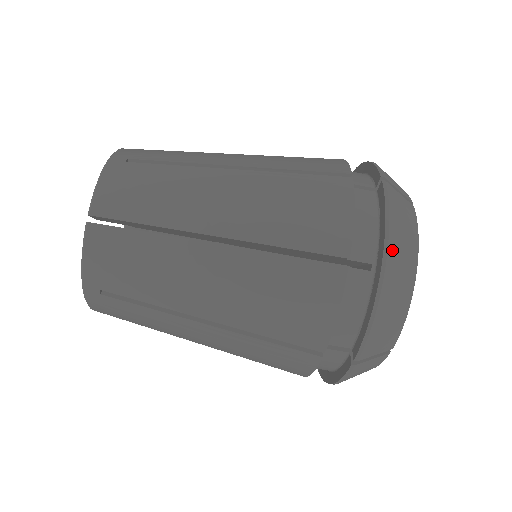
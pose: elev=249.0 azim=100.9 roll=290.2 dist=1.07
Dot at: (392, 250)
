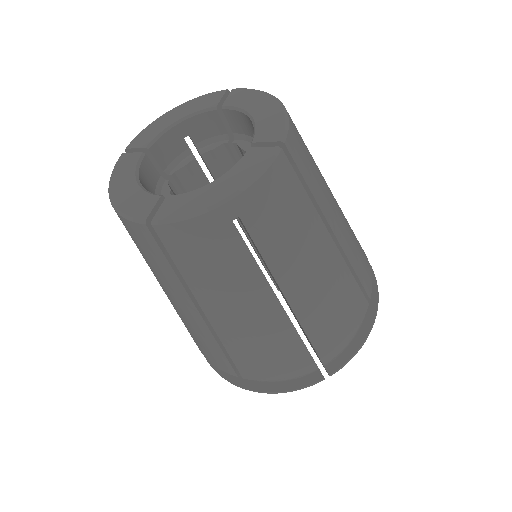
Dot at: occluded
